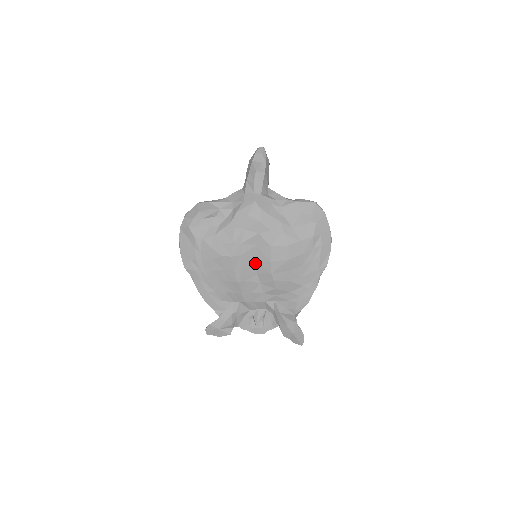
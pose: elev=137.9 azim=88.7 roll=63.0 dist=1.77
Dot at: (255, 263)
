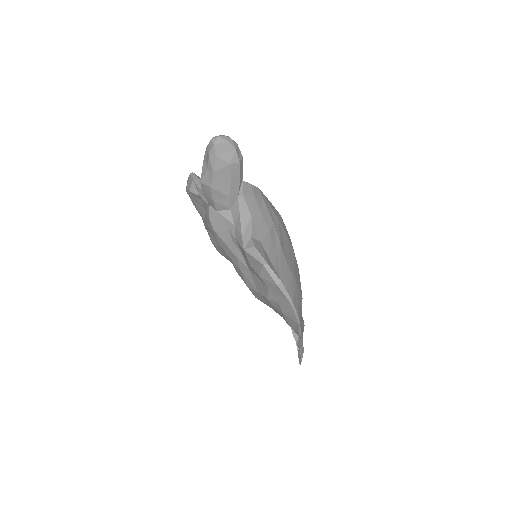
Dot at: occluded
